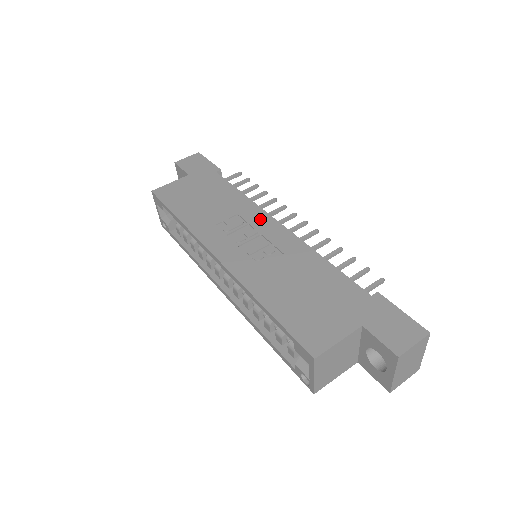
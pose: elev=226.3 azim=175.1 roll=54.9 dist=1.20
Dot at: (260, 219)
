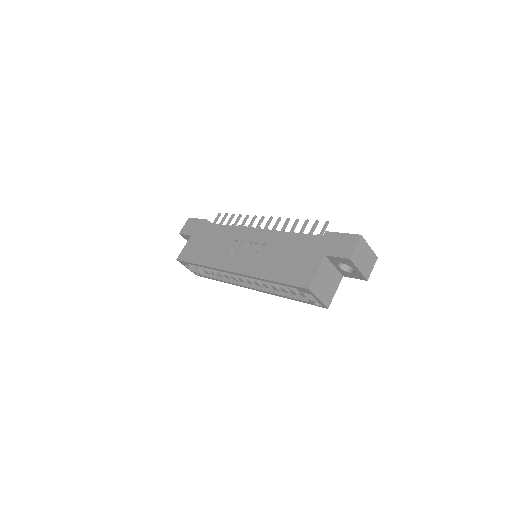
Dot at: (244, 234)
